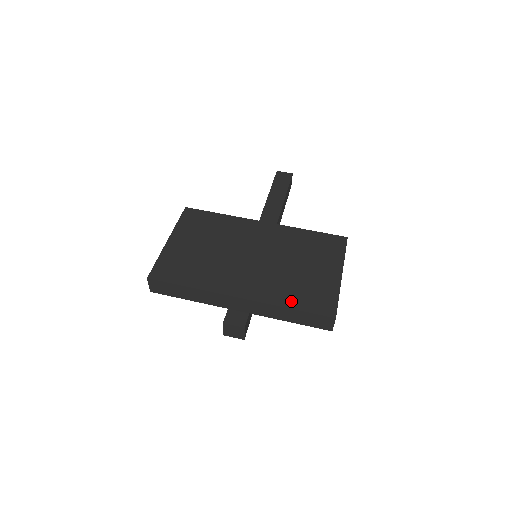
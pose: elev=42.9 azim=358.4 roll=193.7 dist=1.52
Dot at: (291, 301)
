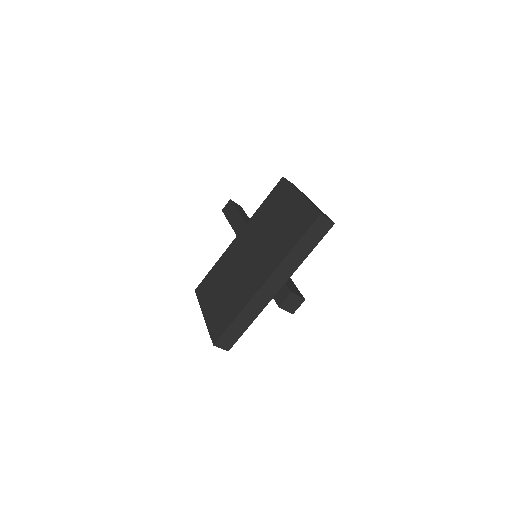
Dot at: (291, 243)
